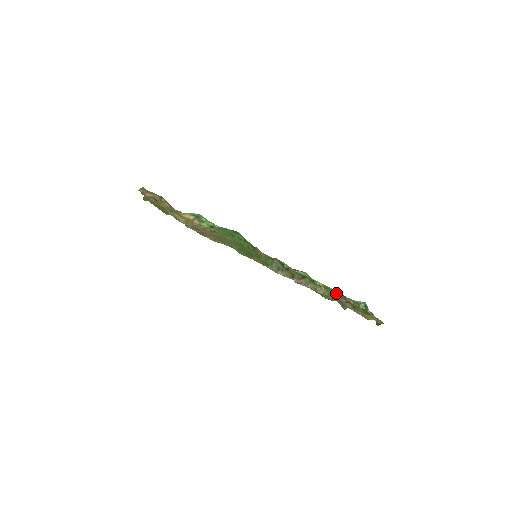
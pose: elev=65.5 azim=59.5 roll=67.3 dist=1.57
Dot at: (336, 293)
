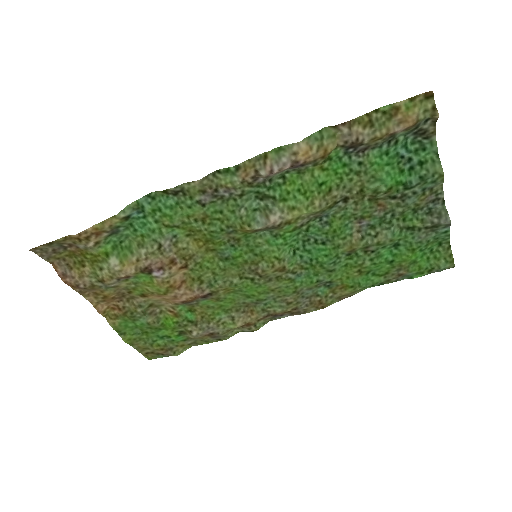
Dot at: (324, 134)
